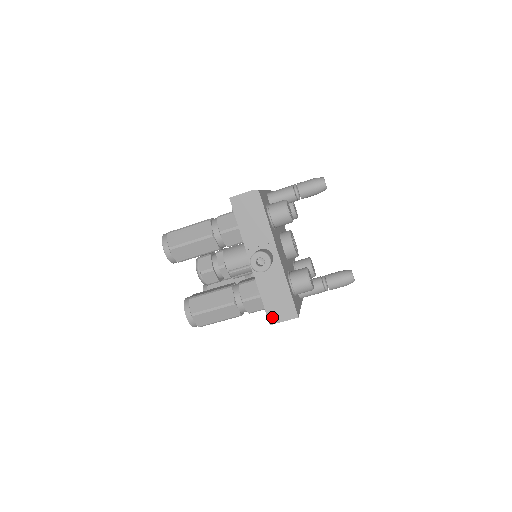
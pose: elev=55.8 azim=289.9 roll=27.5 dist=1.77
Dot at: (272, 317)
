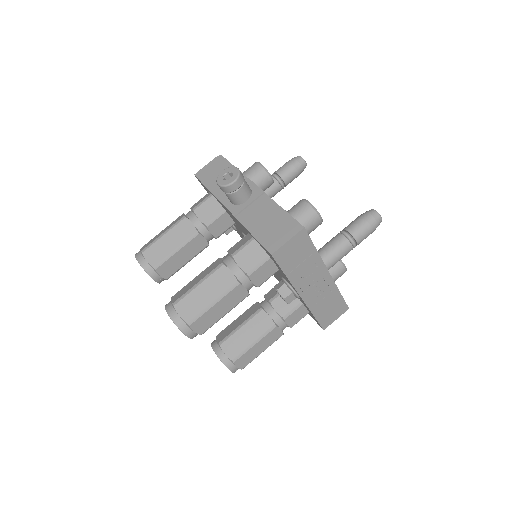
Dot at: (271, 245)
